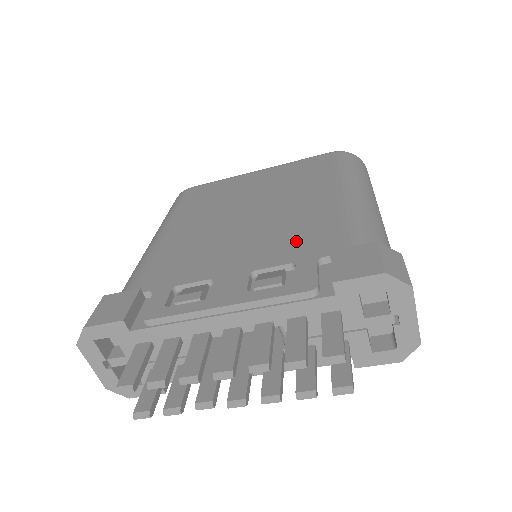
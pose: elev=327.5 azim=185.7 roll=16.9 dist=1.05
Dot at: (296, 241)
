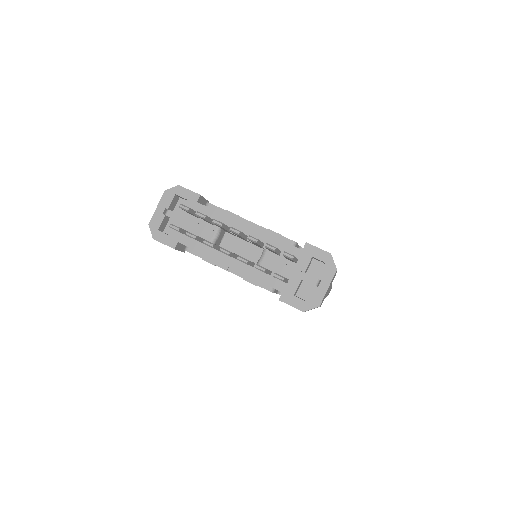
Dot at: occluded
